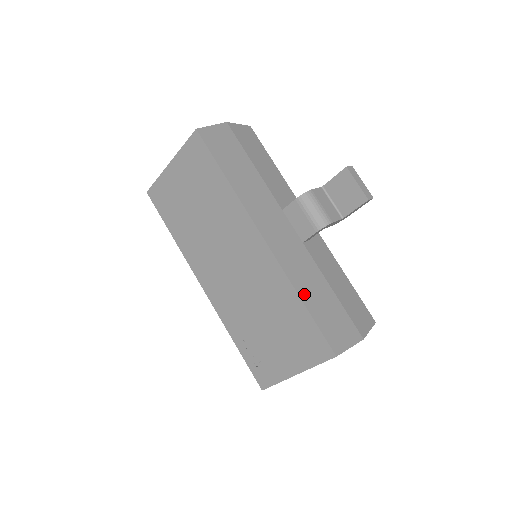
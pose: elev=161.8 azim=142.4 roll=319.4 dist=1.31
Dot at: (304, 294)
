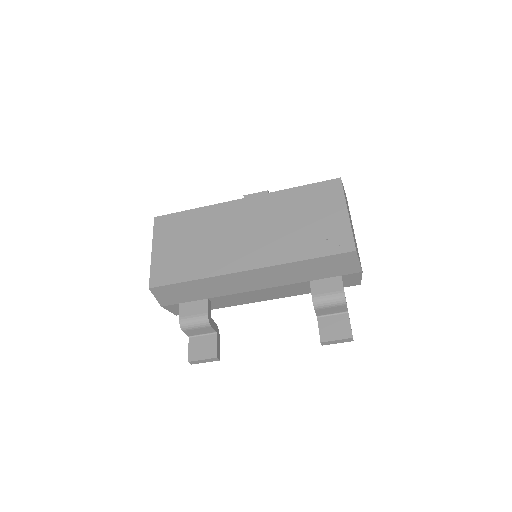
Dot at: occluded
